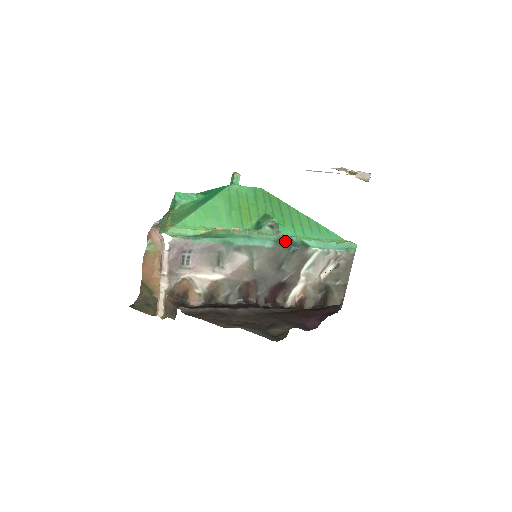
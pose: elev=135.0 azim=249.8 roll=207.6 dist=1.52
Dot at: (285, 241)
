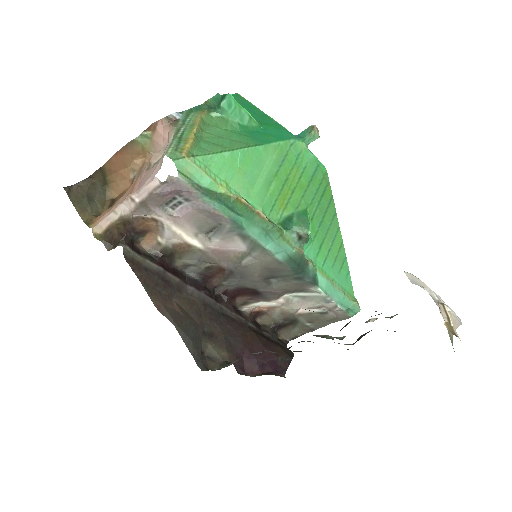
Dot at: (300, 263)
